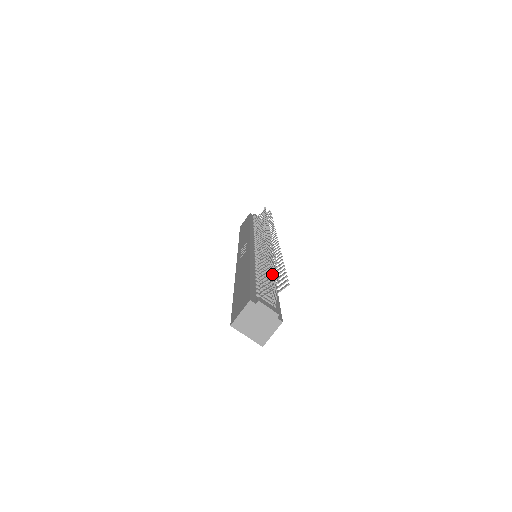
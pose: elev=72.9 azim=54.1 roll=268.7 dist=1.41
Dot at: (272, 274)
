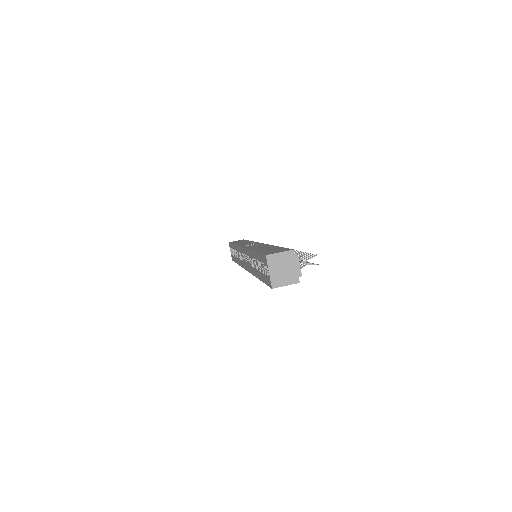
Dot at: occluded
